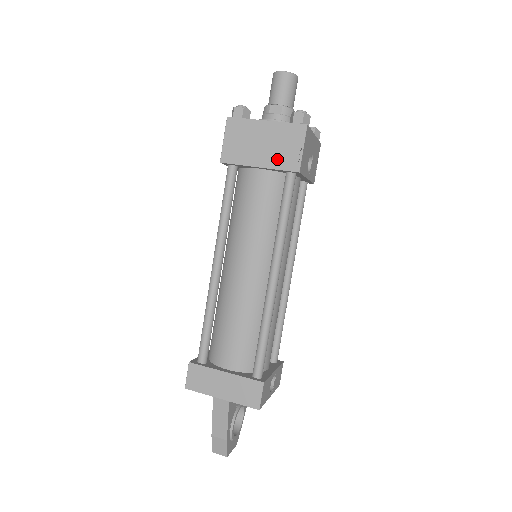
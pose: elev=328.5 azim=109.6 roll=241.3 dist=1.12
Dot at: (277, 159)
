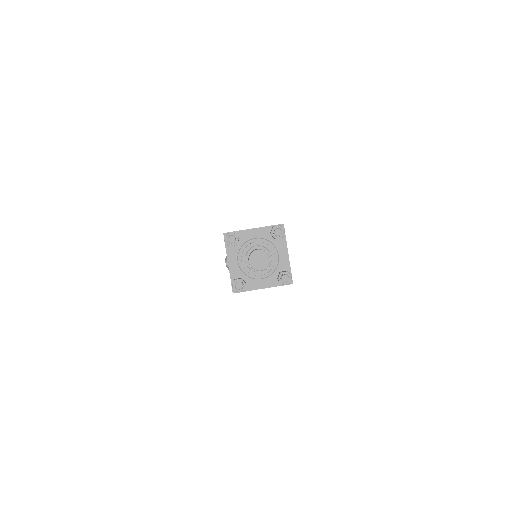
Dot at: occluded
